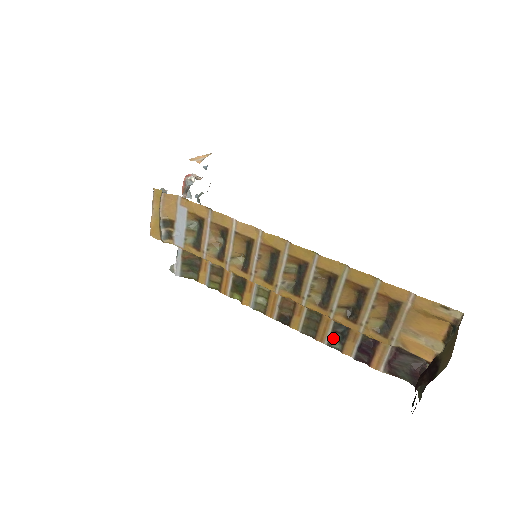
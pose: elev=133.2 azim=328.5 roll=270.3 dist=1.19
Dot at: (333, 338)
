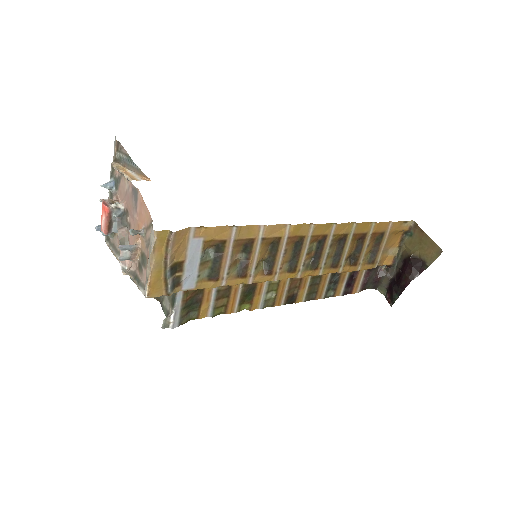
Dot at: (328, 289)
